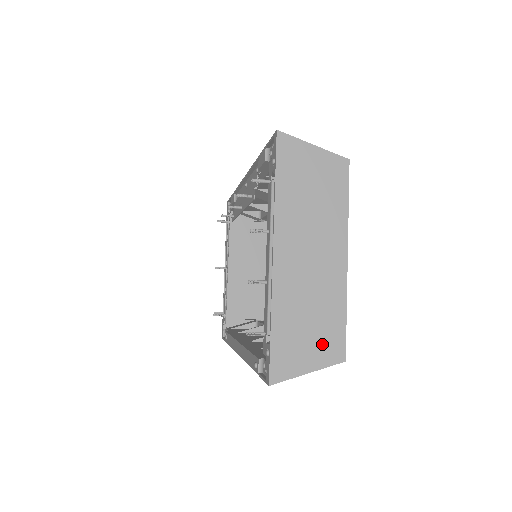
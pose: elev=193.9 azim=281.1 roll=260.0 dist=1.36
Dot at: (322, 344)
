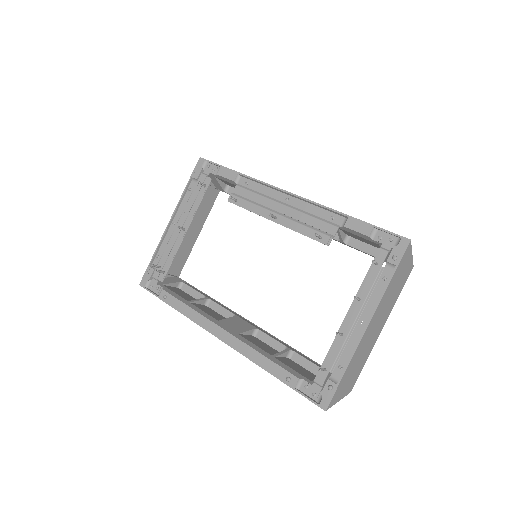
Dot at: (351, 382)
